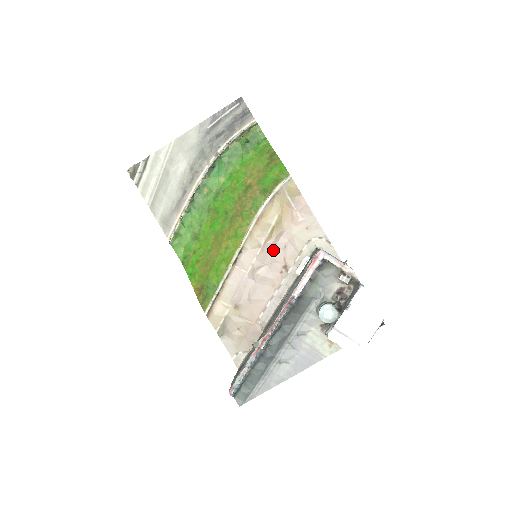
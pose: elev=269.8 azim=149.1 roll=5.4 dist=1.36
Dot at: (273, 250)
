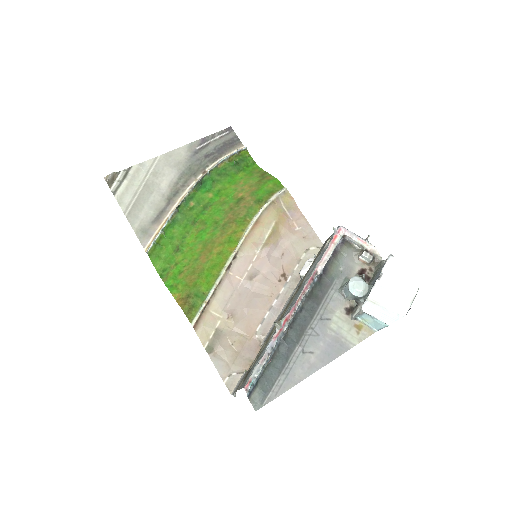
Dot at: (270, 257)
